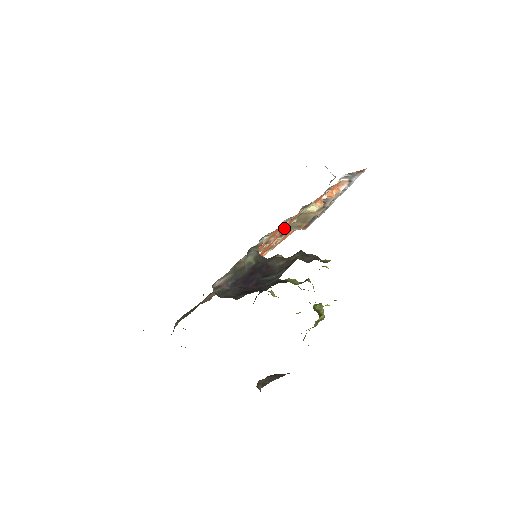
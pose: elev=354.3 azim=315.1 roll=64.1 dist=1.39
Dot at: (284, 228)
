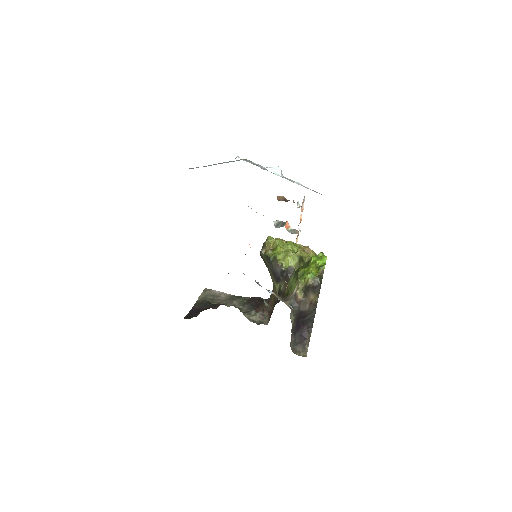
Dot at: occluded
